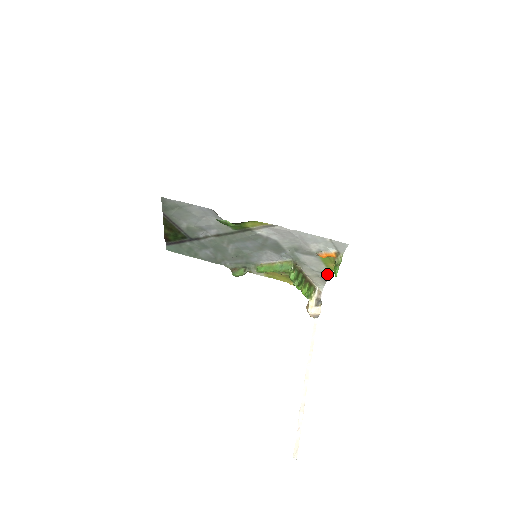
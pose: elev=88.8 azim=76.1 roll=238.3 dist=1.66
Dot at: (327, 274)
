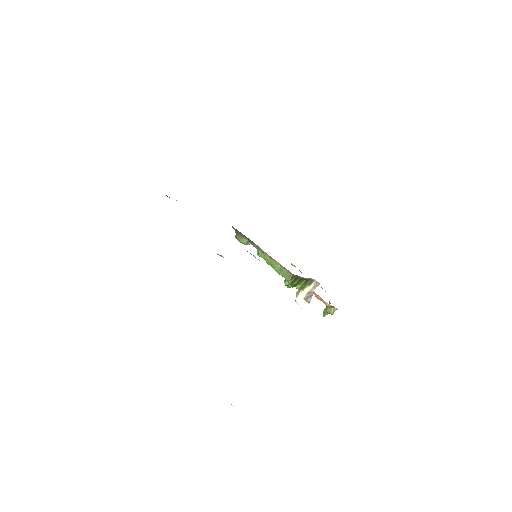
Dot at: occluded
